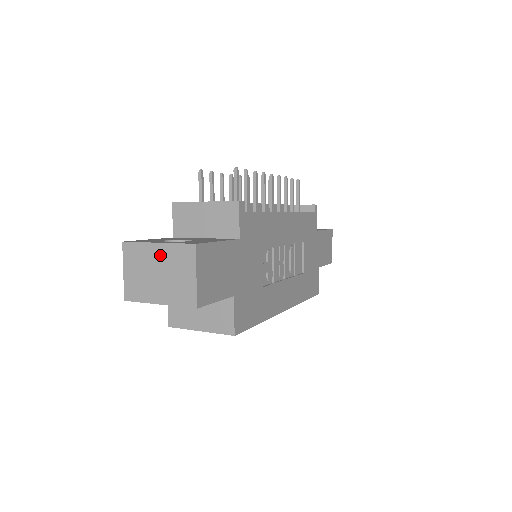
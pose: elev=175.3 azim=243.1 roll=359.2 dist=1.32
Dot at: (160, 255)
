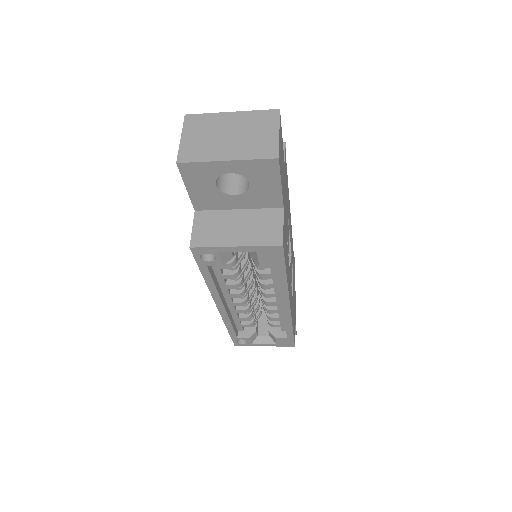
Dot at: (234, 120)
